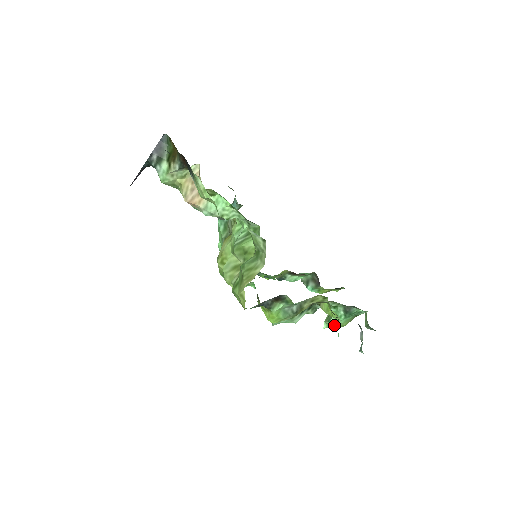
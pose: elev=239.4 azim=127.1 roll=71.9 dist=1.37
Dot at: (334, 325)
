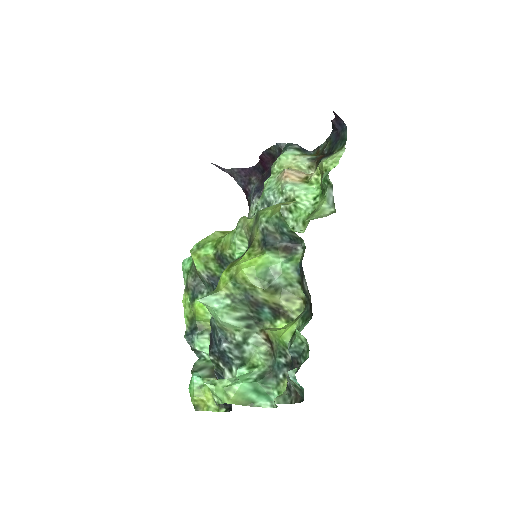
Dot at: (224, 386)
